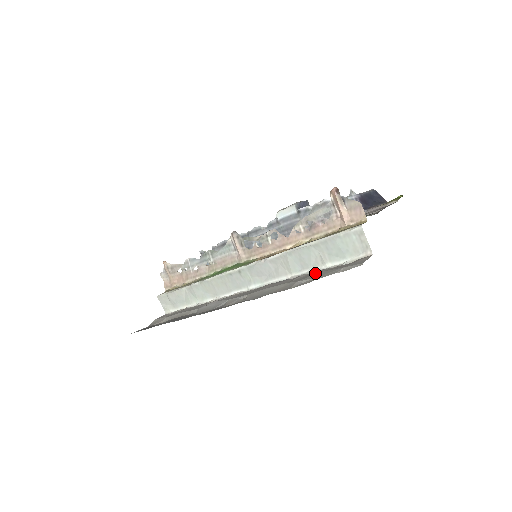
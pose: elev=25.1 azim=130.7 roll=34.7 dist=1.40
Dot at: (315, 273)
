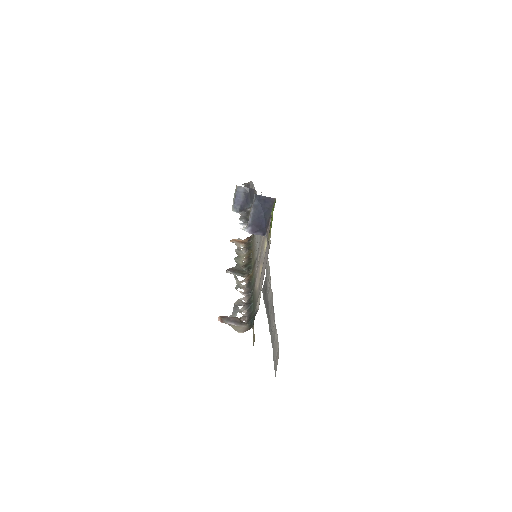
Dot at: (274, 340)
